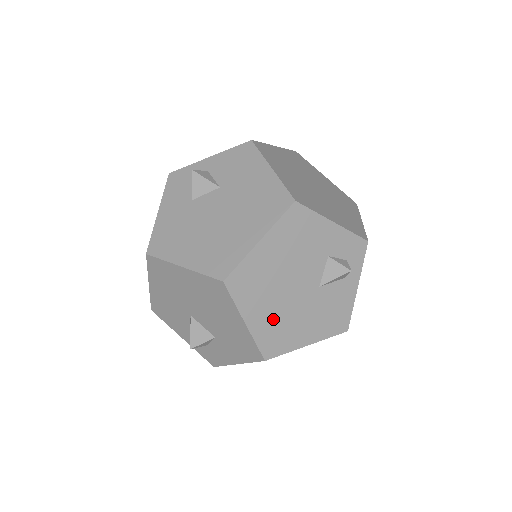
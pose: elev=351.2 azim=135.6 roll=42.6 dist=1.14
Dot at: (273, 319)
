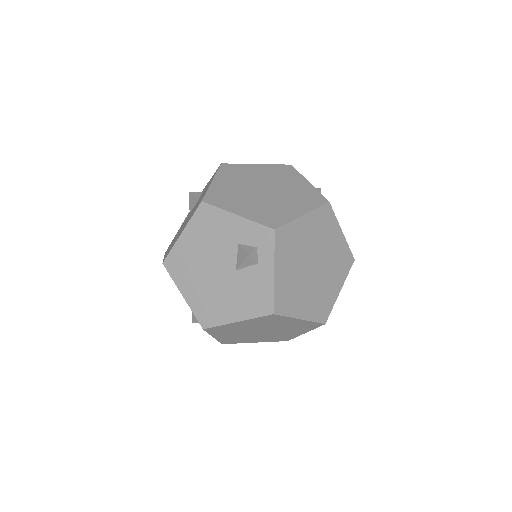
Dot at: (203, 295)
